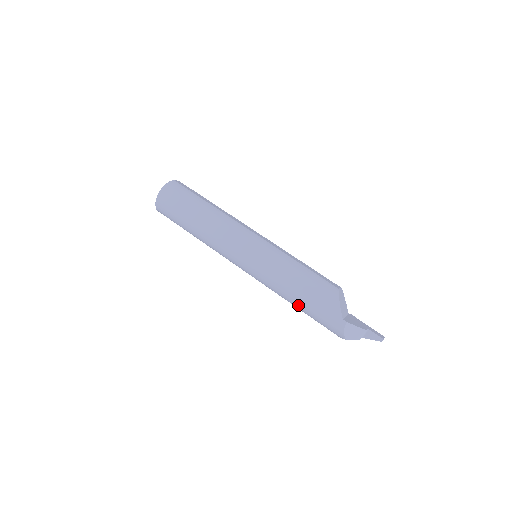
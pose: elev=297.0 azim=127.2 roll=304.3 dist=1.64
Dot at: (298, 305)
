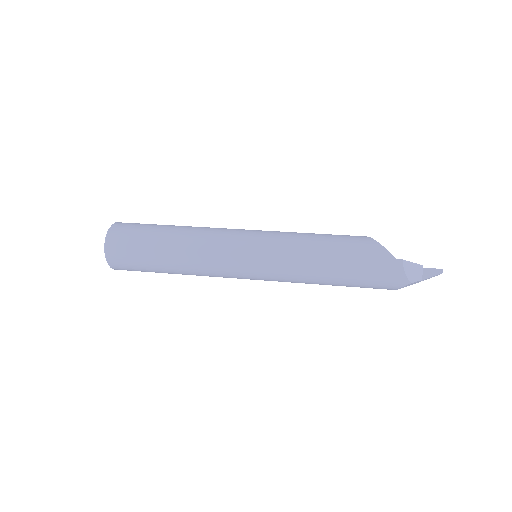
Dot at: (337, 276)
